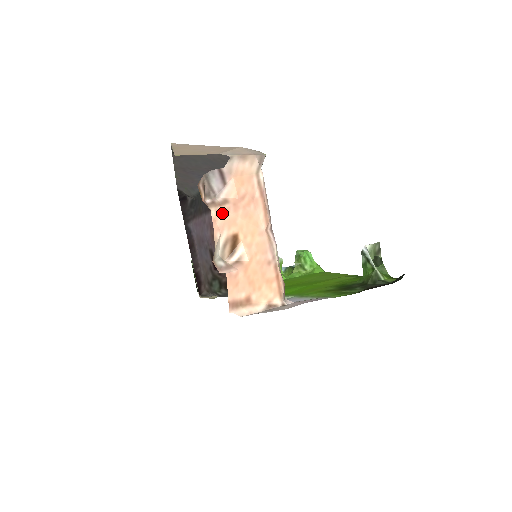
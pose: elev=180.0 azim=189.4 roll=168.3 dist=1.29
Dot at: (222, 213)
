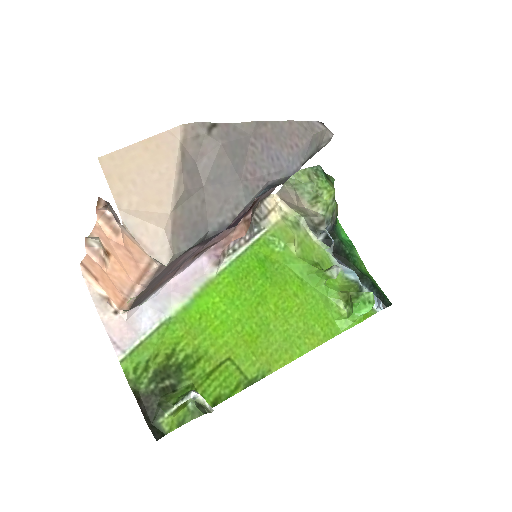
Dot at: (104, 233)
